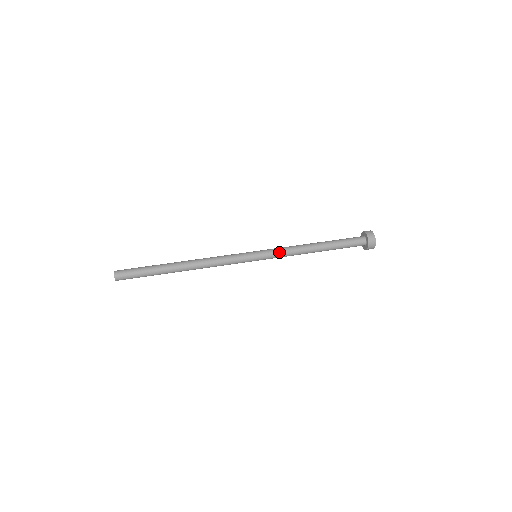
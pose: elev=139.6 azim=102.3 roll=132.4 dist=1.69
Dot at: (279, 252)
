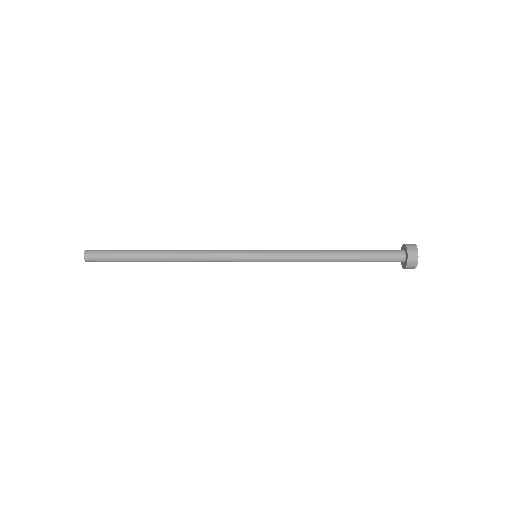
Dot at: (285, 251)
